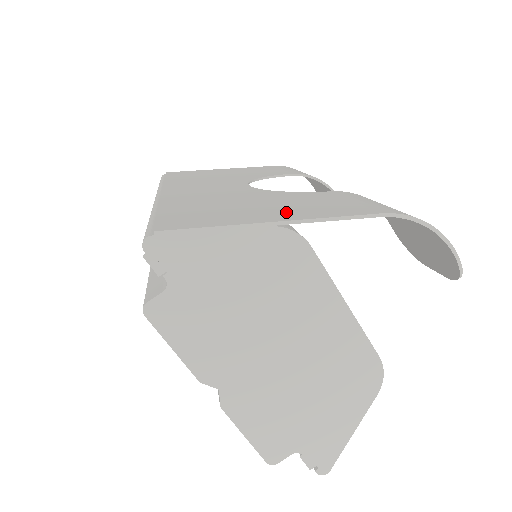
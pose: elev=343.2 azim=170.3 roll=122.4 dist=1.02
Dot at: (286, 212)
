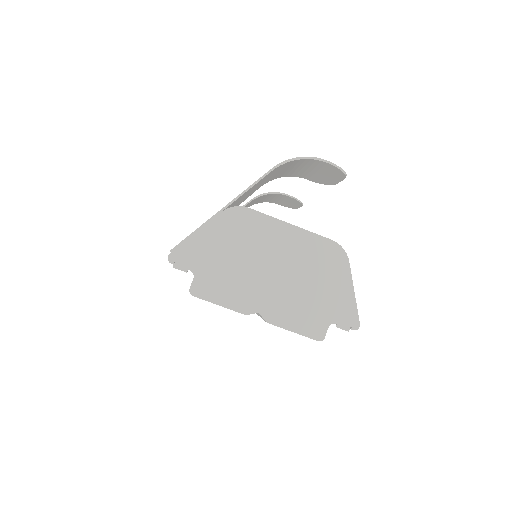
Dot at: occluded
